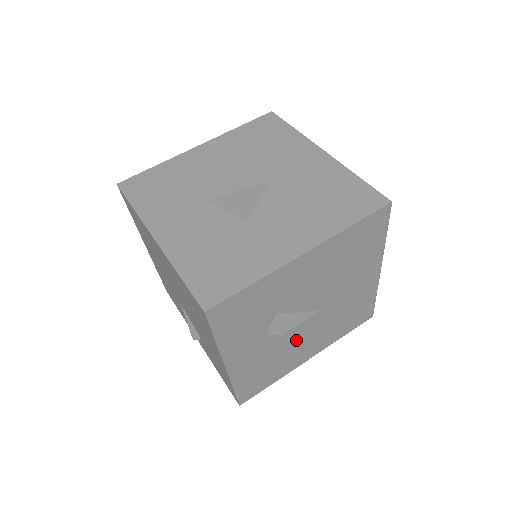
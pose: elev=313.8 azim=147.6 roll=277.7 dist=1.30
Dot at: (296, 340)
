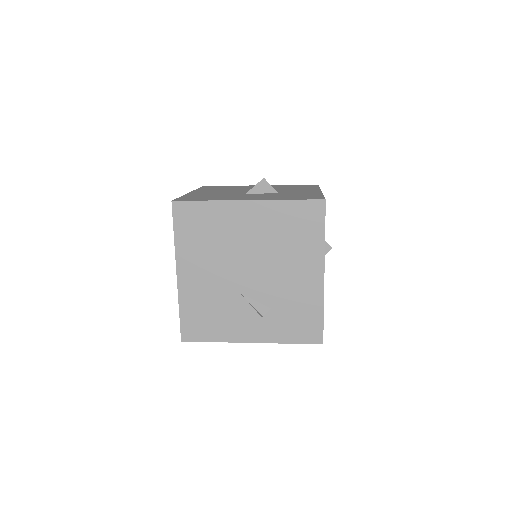
Dot at: occluded
